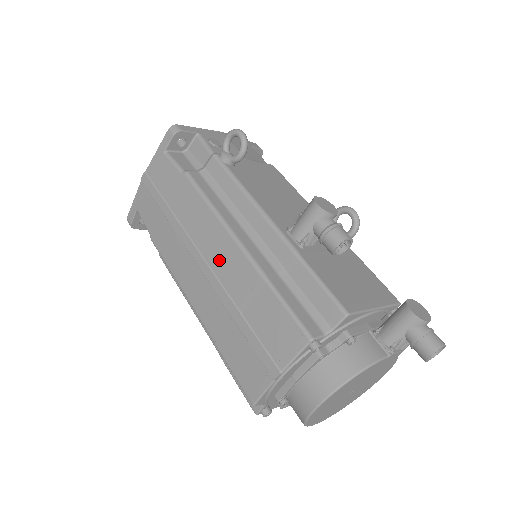
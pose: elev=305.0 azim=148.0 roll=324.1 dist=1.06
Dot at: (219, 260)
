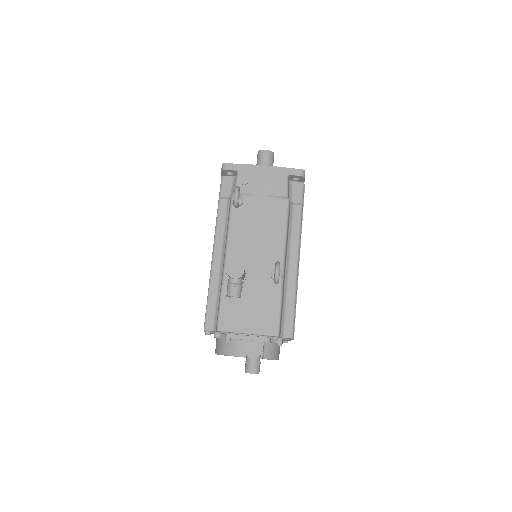
Dot at: occluded
